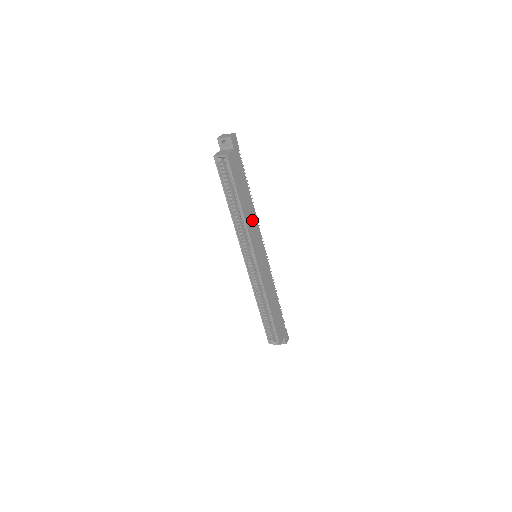
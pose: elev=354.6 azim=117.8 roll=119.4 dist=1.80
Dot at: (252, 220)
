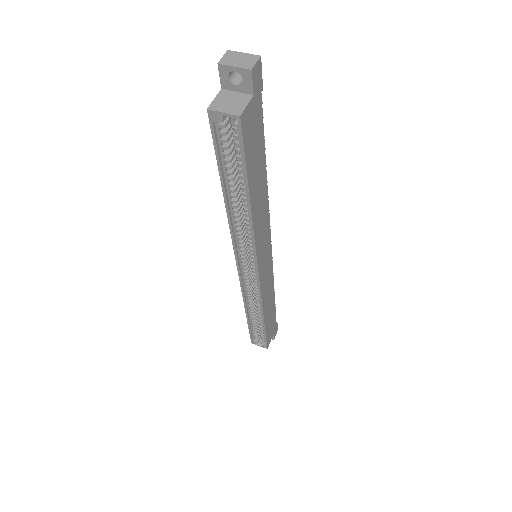
Dot at: (262, 213)
